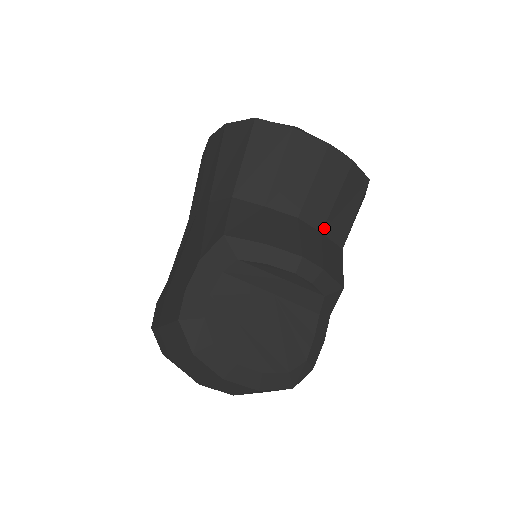
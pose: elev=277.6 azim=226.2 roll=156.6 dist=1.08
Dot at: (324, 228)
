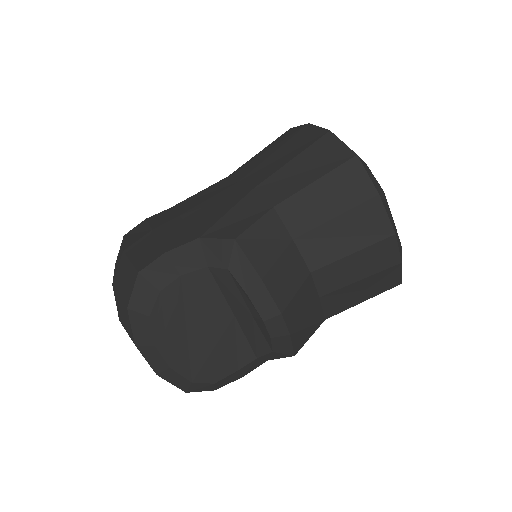
Dot at: (325, 295)
